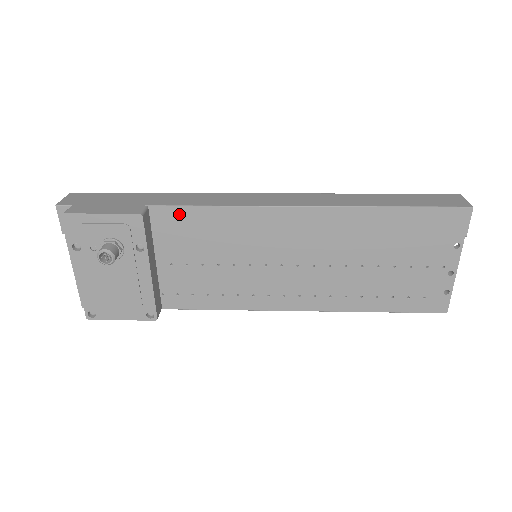
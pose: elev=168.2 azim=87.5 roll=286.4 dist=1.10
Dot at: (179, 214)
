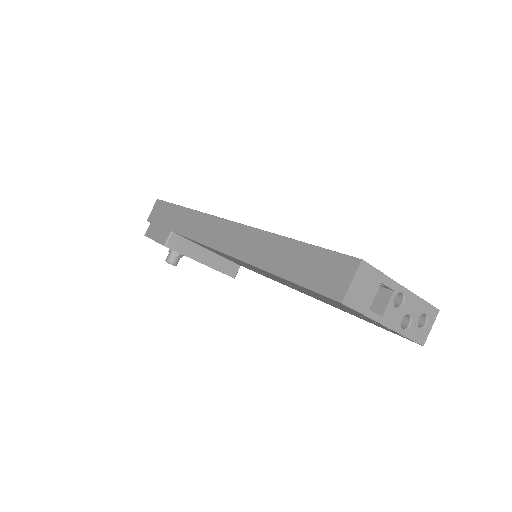
Dot at: (187, 238)
